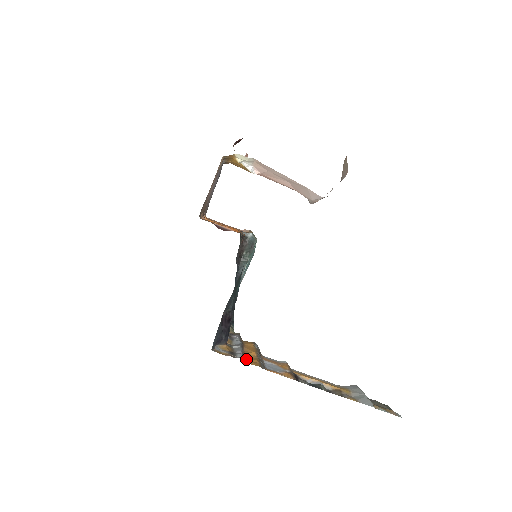
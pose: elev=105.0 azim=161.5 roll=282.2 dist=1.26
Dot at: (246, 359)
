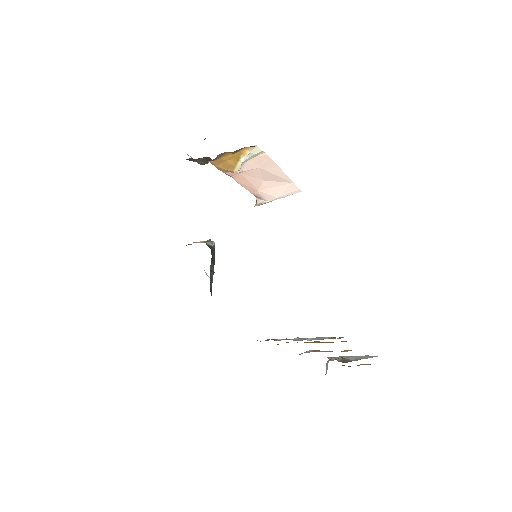
Dot at: occluded
